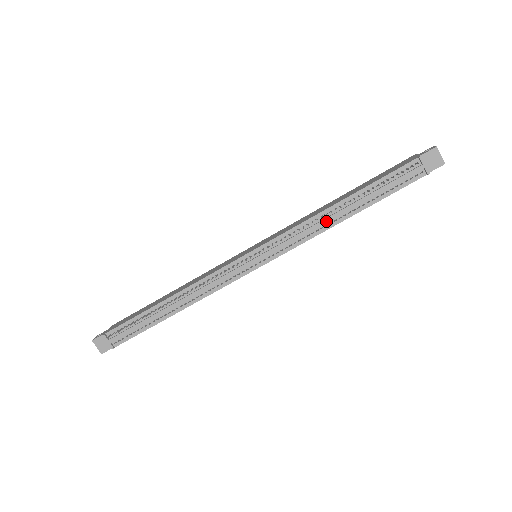
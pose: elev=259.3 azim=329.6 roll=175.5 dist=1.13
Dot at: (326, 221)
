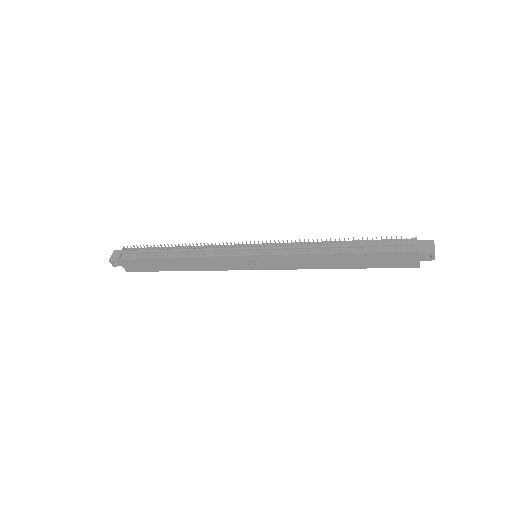
Dot at: (319, 247)
